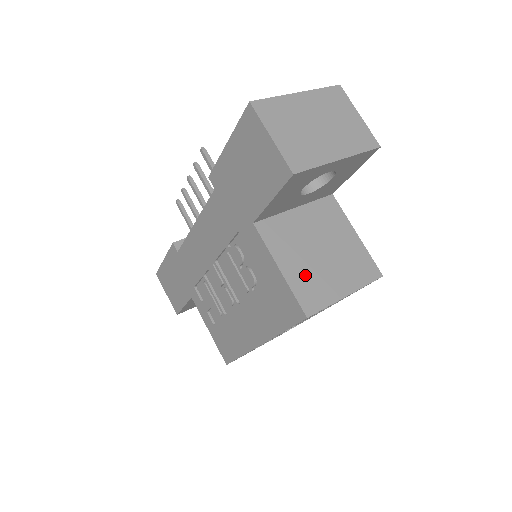
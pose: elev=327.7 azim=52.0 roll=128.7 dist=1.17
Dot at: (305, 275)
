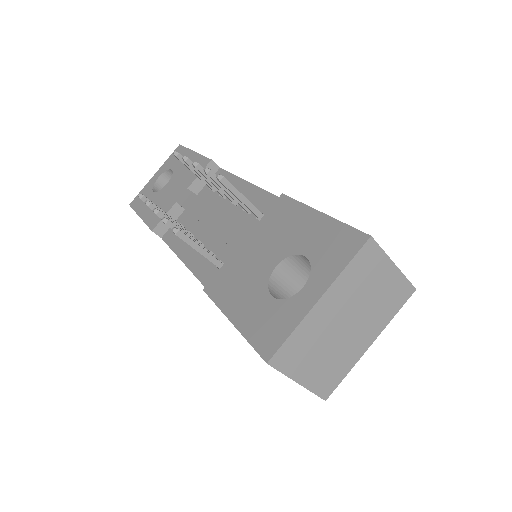
Dot at: occluded
